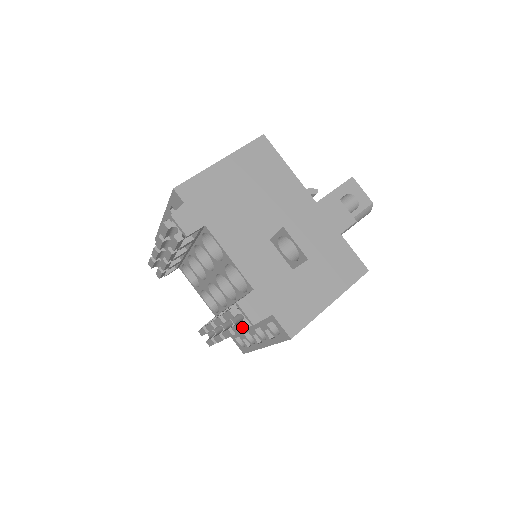
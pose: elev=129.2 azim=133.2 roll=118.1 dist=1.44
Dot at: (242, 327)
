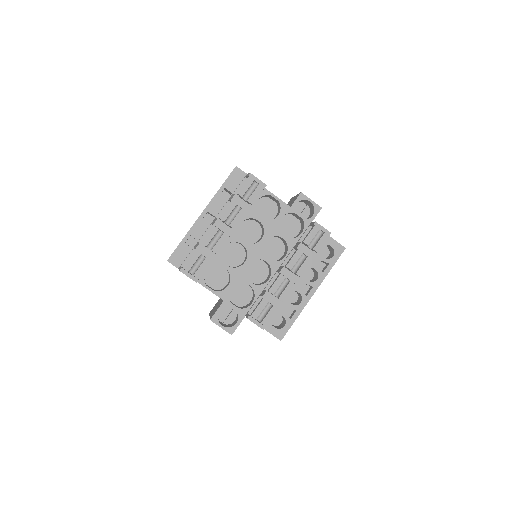
Dot at: occluded
